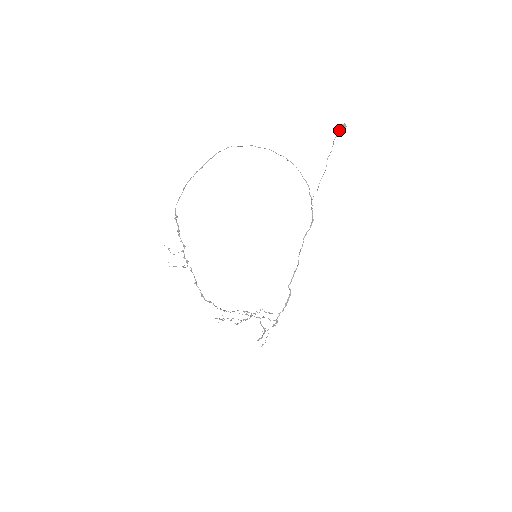
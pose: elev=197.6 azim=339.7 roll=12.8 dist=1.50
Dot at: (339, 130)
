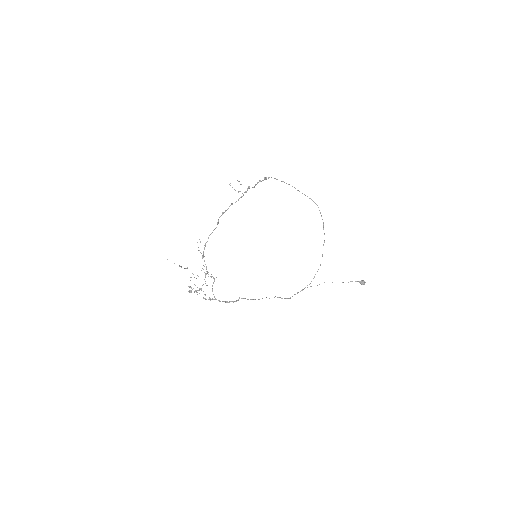
Dot at: (360, 281)
